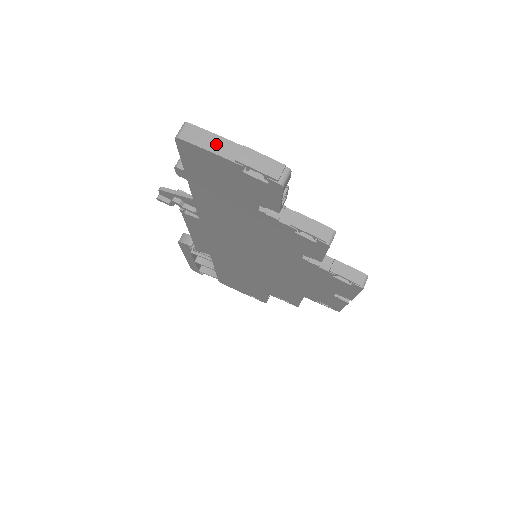
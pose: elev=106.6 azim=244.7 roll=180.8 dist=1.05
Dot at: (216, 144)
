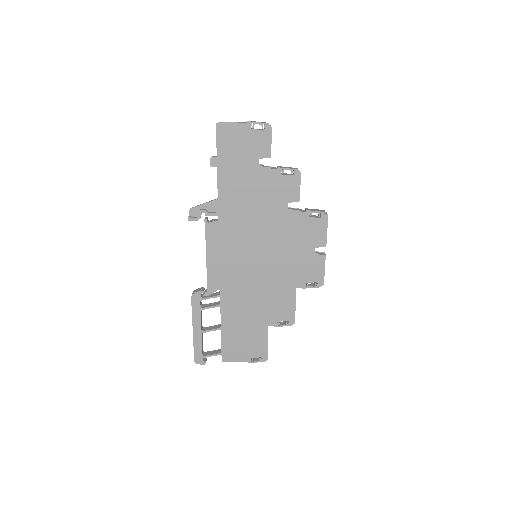
Dot at: (236, 122)
